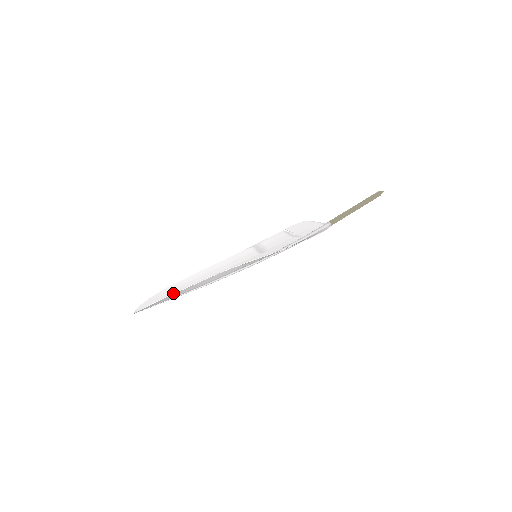
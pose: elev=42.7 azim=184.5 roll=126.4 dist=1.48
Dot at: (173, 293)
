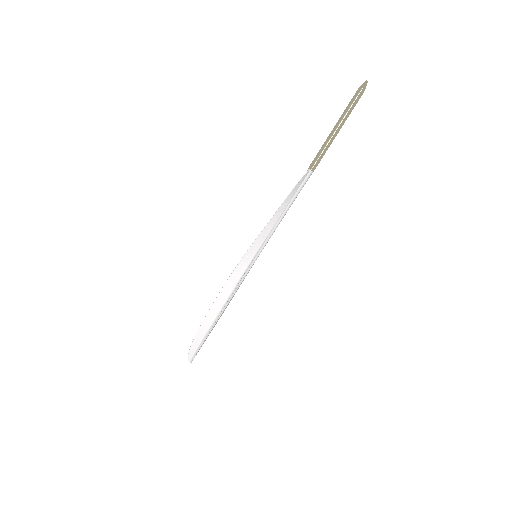
Dot at: occluded
